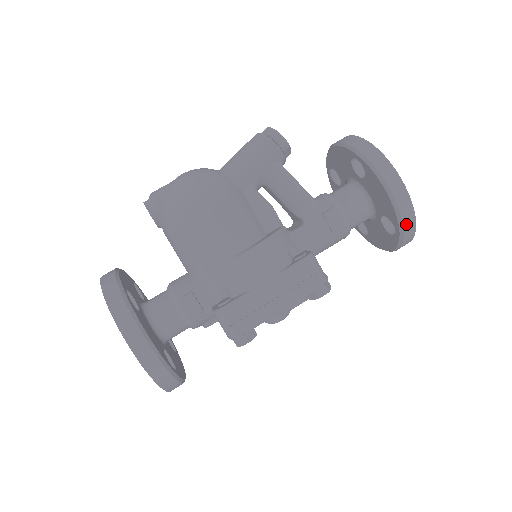
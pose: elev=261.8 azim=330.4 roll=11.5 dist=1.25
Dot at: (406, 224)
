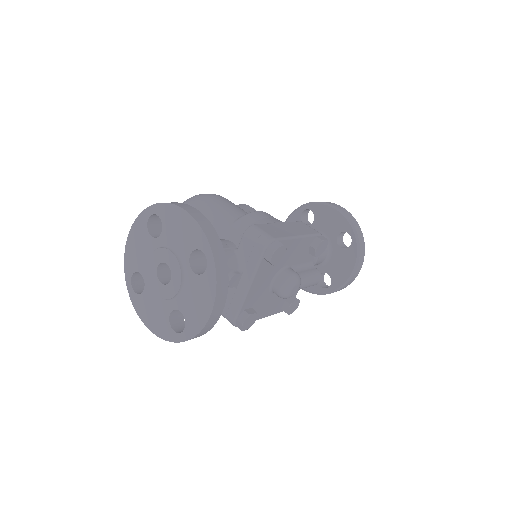
Dot at: (355, 226)
